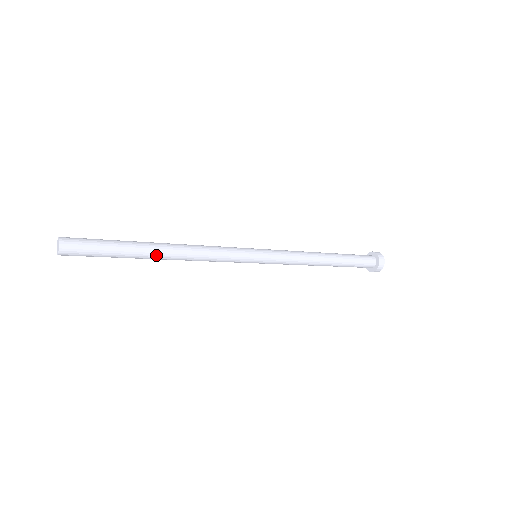
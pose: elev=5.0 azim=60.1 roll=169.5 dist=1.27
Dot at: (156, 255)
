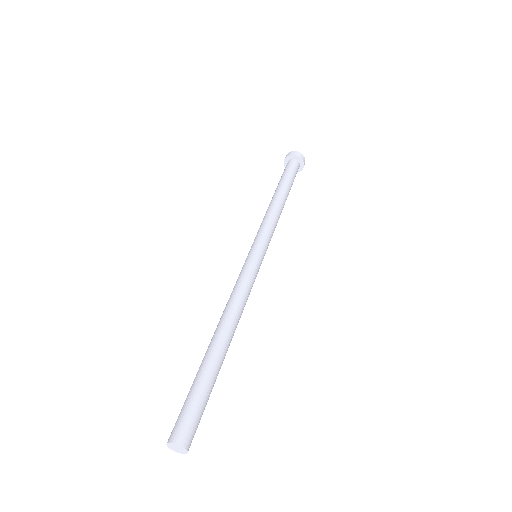
Dot at: occluded
